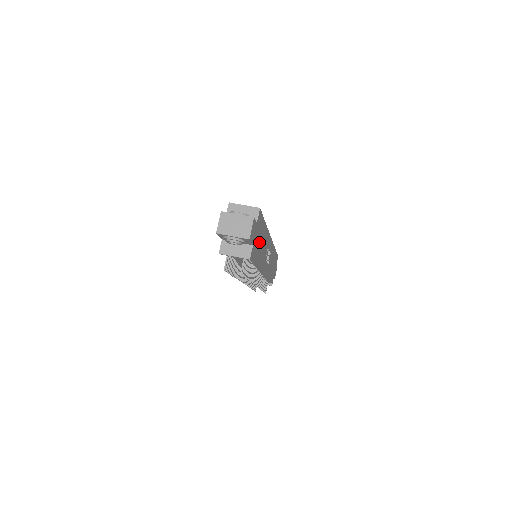
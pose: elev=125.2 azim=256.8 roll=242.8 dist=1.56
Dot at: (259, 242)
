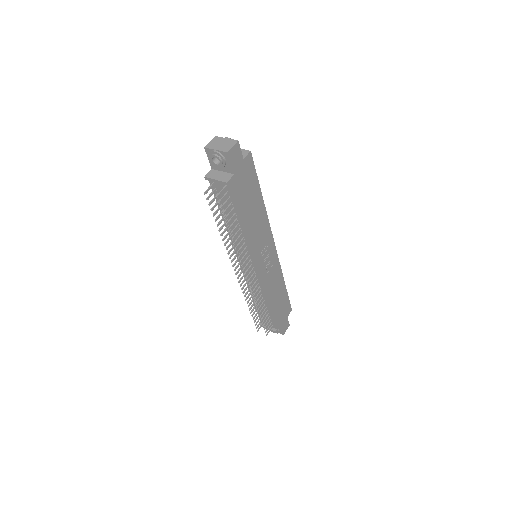
Dot at: (248, 197)
